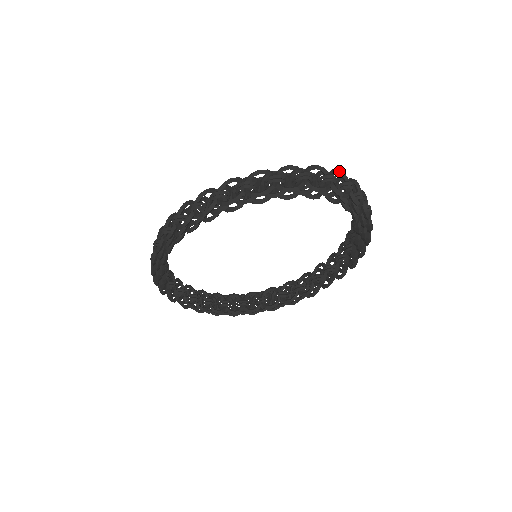
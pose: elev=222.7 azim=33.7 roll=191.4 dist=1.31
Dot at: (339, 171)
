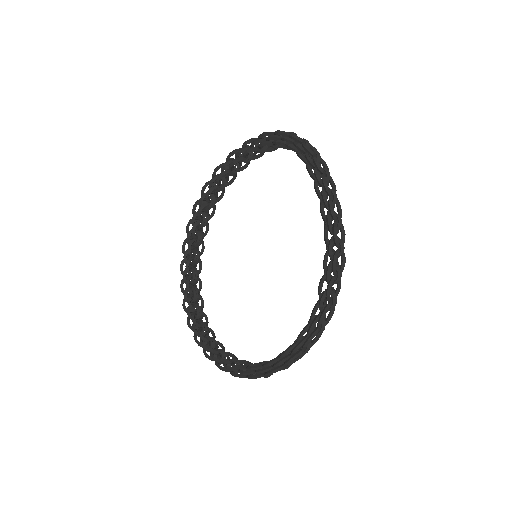
Dot at: occluded
